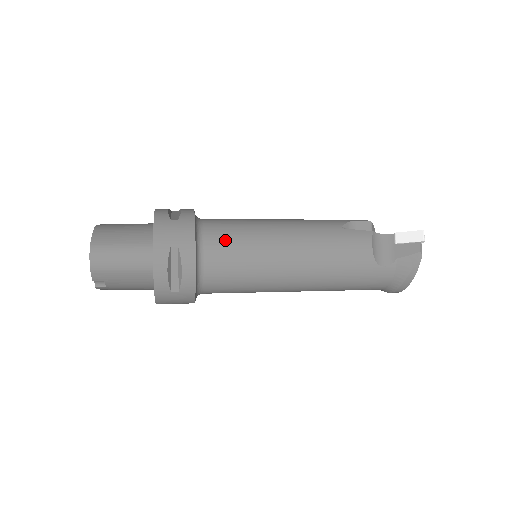
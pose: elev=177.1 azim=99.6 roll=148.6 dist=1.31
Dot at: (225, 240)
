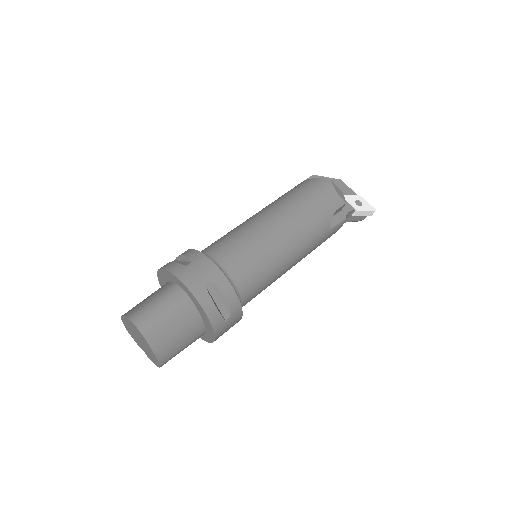
Dot at: (255, 295)
